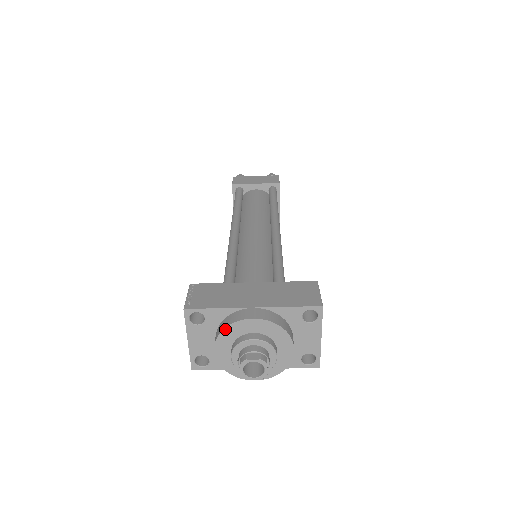
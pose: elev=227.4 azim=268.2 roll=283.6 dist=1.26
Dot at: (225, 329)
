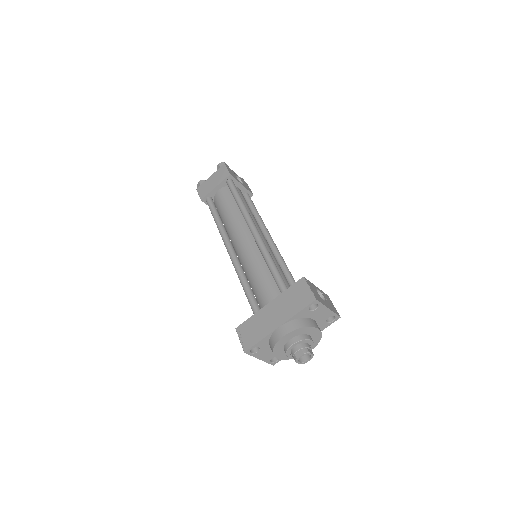
Dot at: (274, 349)
